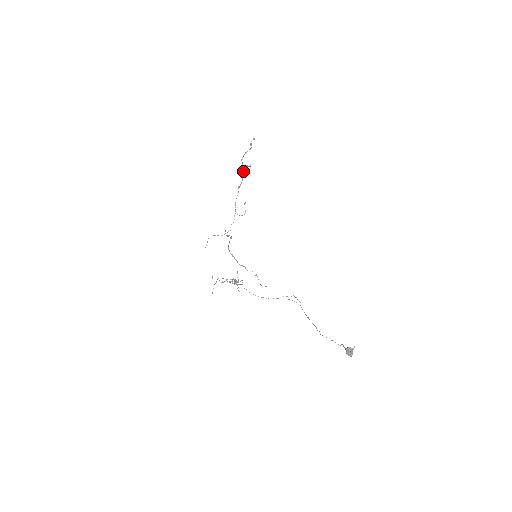
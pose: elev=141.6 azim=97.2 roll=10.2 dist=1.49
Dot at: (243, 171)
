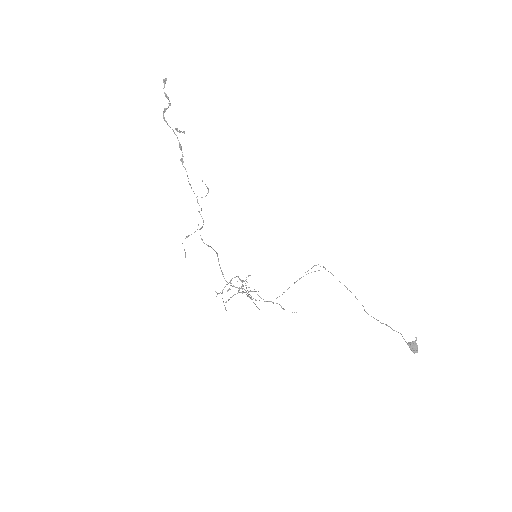
Dot at: occluded
